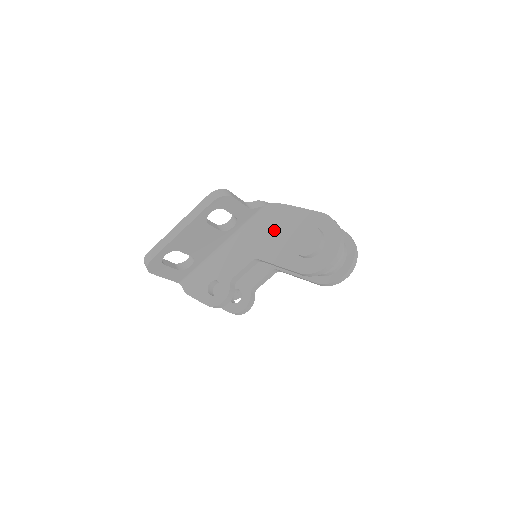
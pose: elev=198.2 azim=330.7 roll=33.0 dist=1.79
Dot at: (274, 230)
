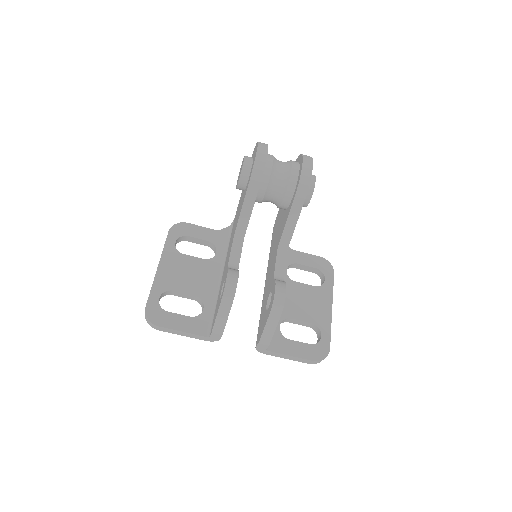
Dot at: (237, 214)
